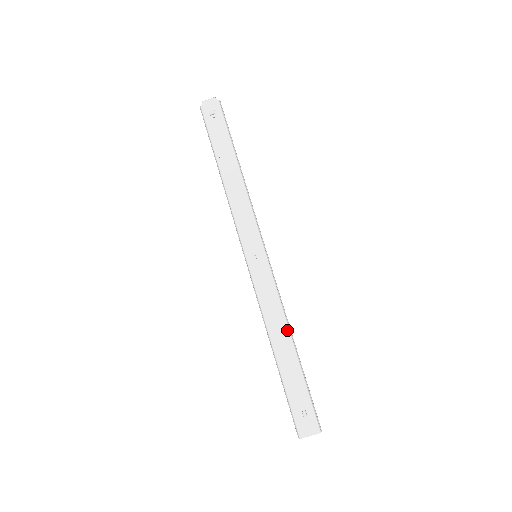
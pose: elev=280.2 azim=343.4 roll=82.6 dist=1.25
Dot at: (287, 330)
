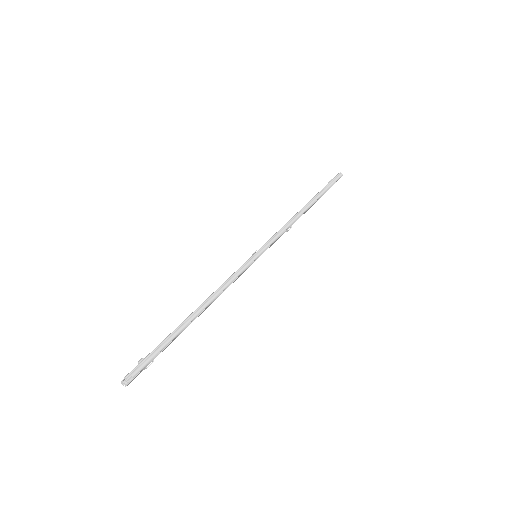
Dot at: (207, 299)
